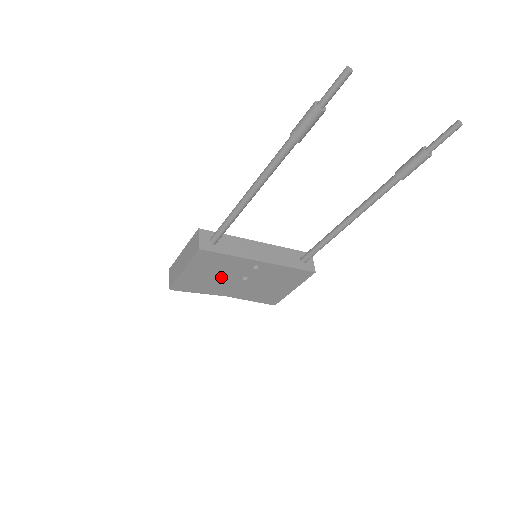
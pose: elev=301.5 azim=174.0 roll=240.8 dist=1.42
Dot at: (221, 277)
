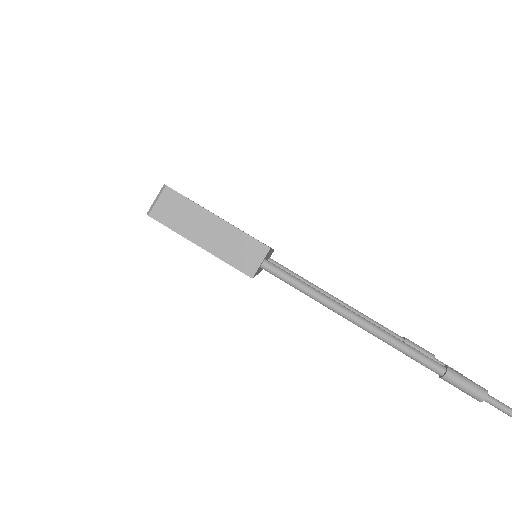
Dot at: occluded
